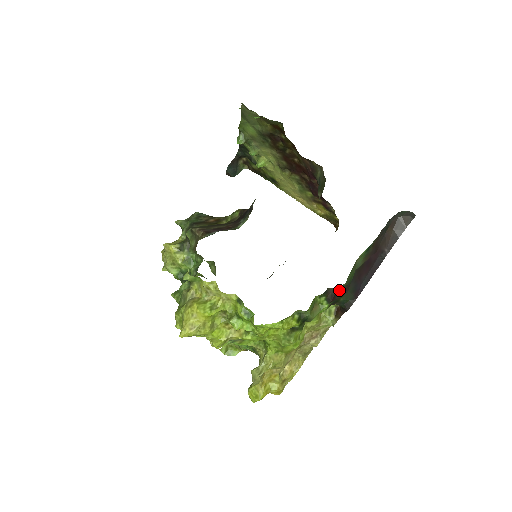
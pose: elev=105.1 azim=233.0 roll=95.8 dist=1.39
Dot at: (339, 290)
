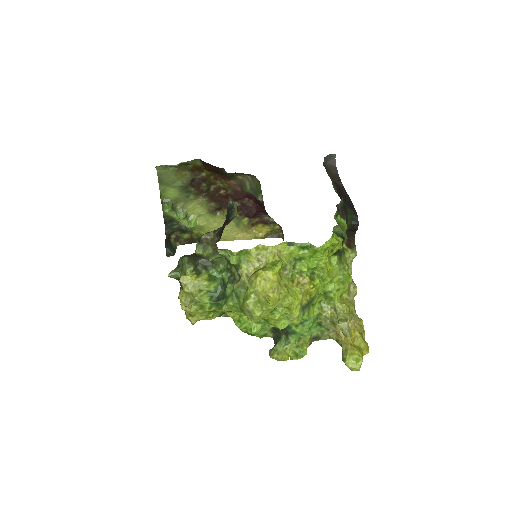
Dot at: (342, 208)
